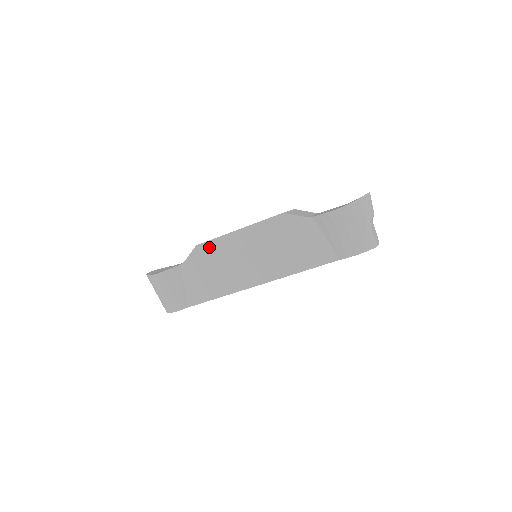
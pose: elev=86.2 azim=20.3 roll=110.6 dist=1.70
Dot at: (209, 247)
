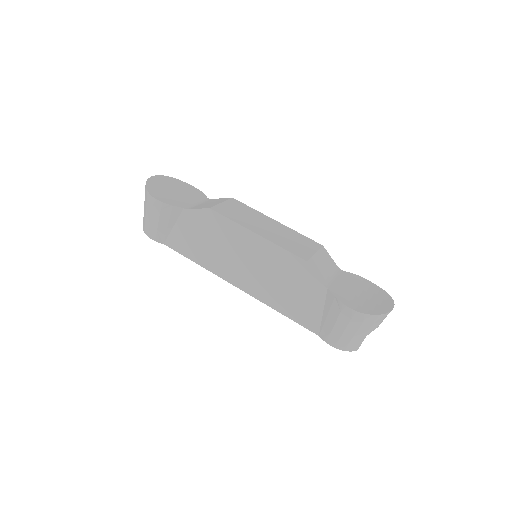
Dot at: (220, 221)
